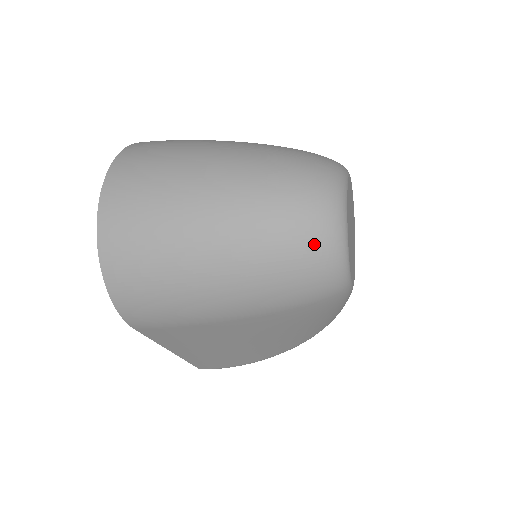
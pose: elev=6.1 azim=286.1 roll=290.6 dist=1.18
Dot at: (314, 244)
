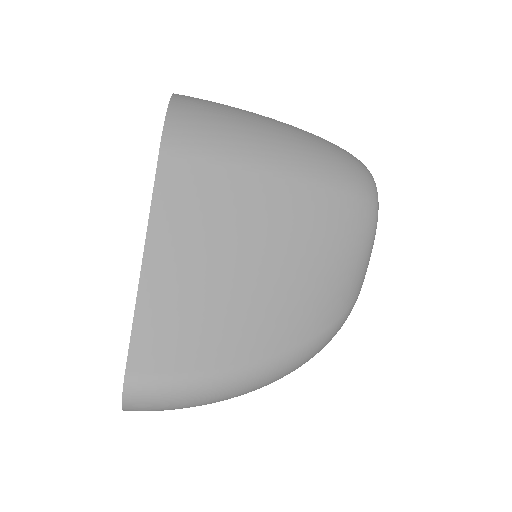
Dot at: (352, 155)
